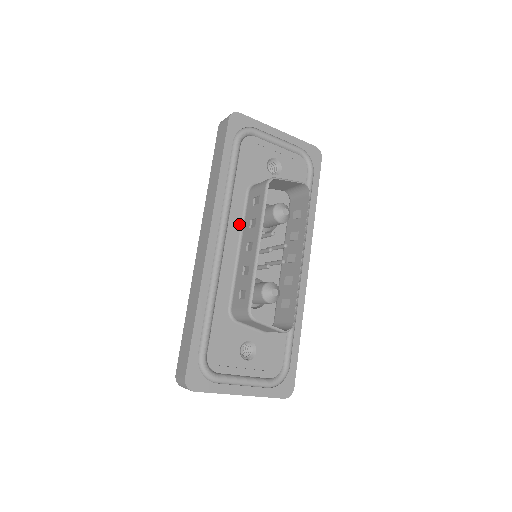
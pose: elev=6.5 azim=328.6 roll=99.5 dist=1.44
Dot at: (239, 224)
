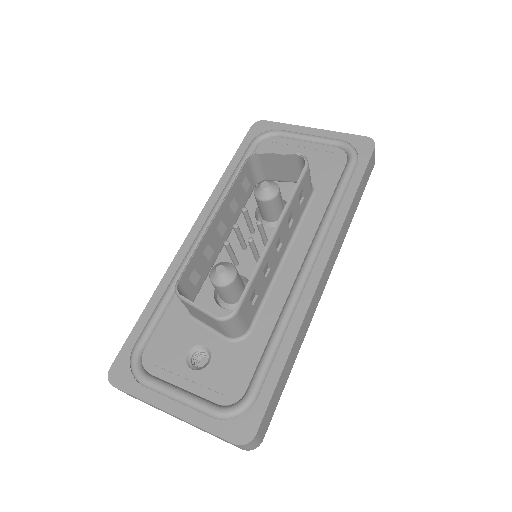
Dot at: occluded
